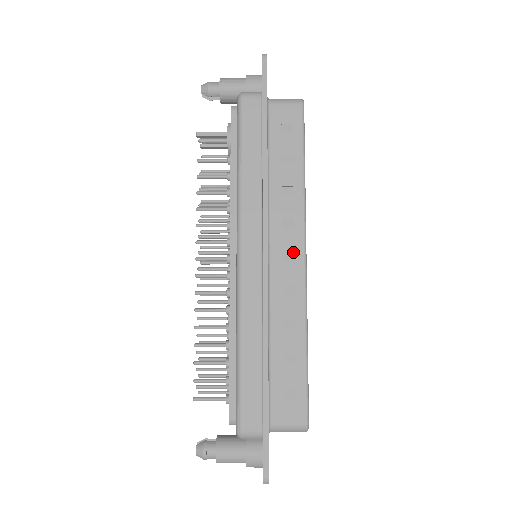
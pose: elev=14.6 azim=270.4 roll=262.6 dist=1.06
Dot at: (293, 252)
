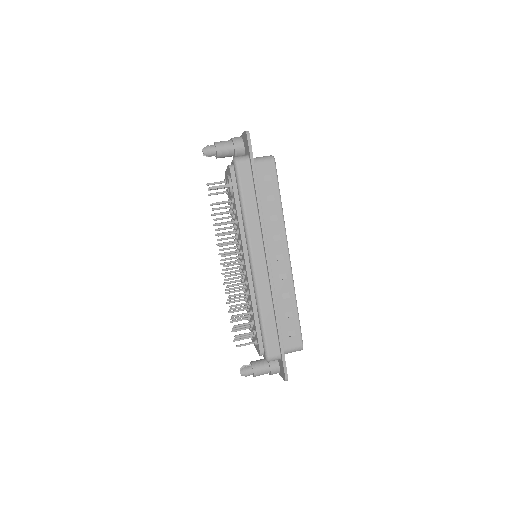
Dot at: (282, 254)
